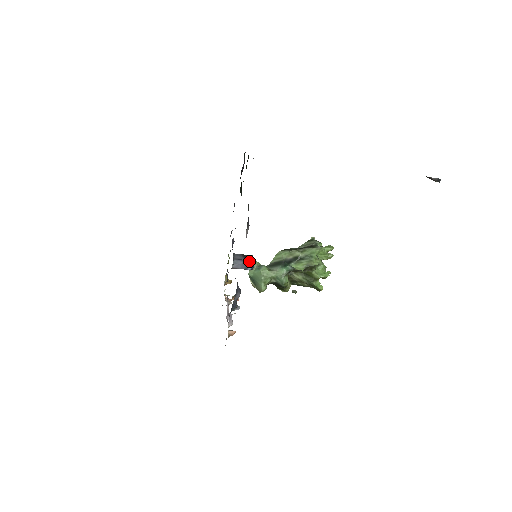
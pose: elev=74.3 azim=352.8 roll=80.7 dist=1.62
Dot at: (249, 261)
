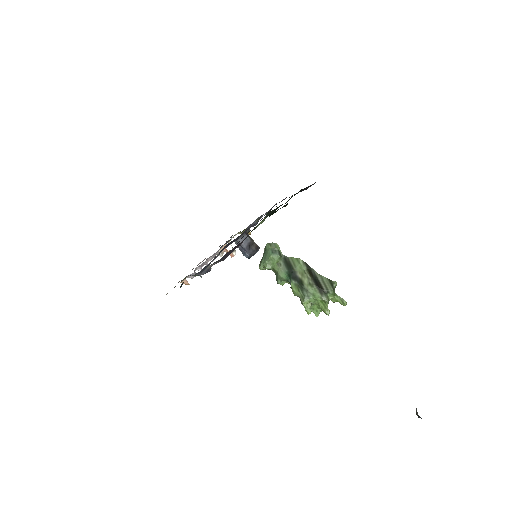
Dot at: (247, 254)
